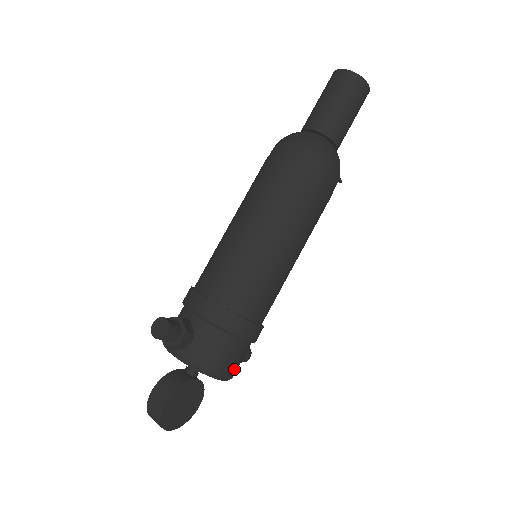
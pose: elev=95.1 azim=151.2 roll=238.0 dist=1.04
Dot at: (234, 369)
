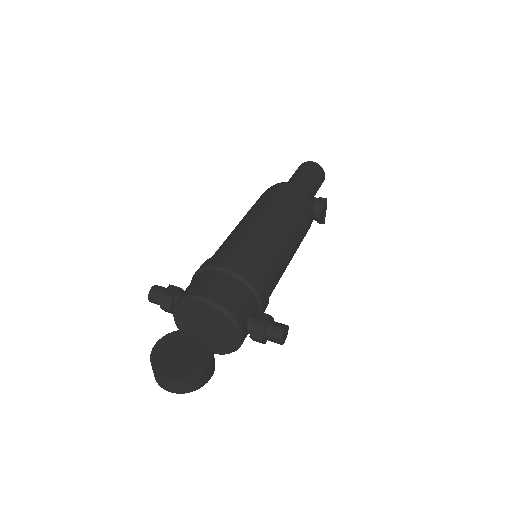
Dot at: (215, 293)
